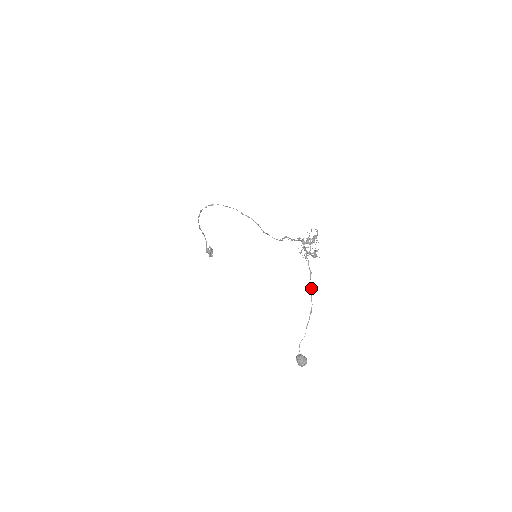
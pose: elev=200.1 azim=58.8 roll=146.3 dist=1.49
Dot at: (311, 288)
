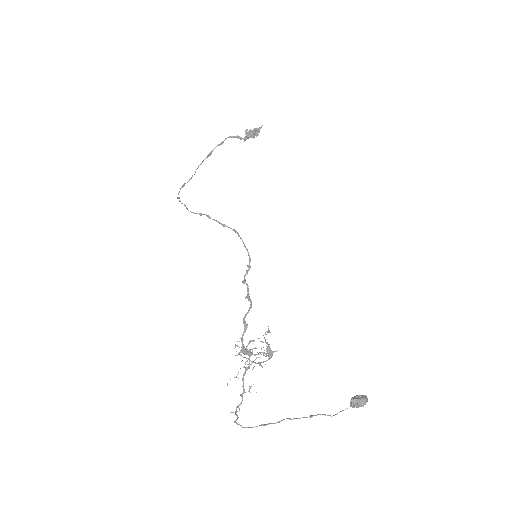
Dot at: (284, 419)
